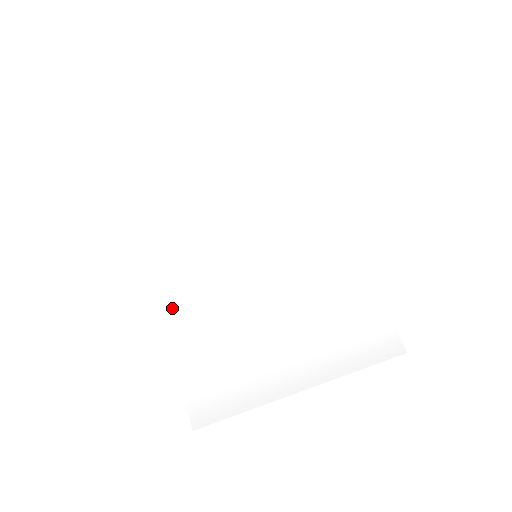
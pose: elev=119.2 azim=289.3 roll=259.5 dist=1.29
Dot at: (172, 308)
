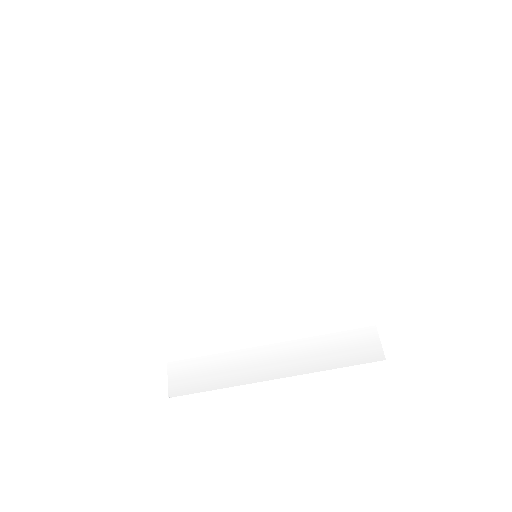
Dot at: (175, 292)
